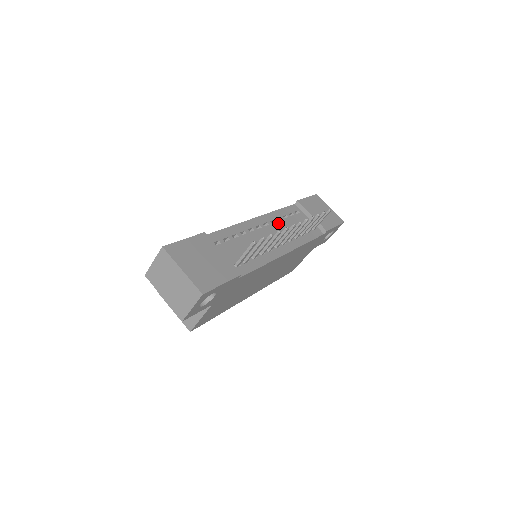
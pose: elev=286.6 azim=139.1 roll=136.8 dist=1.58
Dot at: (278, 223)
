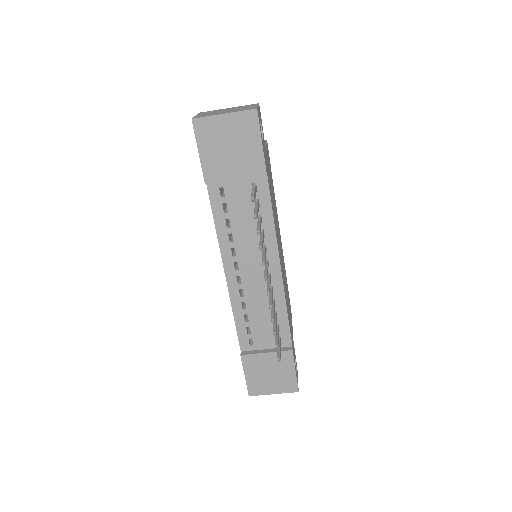
Dot at: (237, 246)
